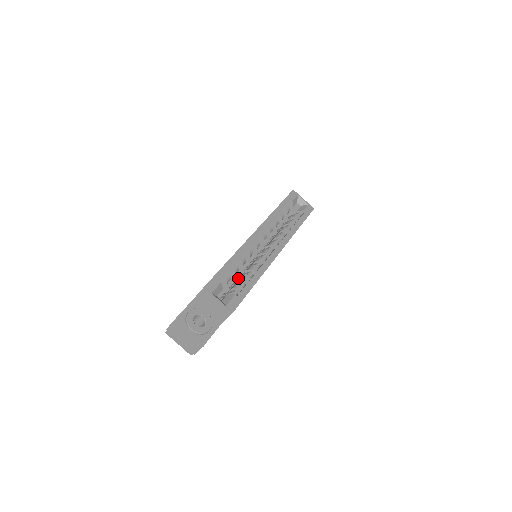
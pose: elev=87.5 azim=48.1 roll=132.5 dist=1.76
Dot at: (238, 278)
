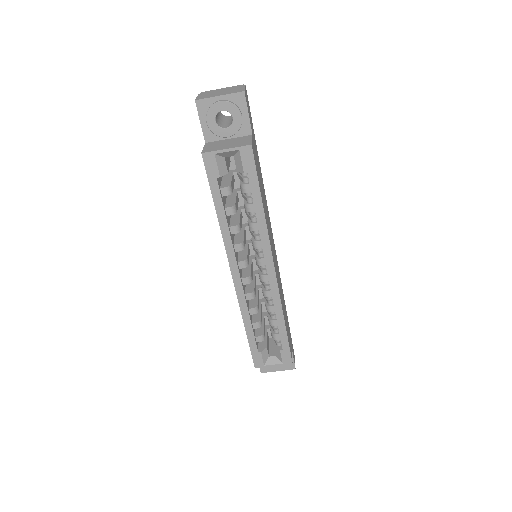
Dot at: occluded
